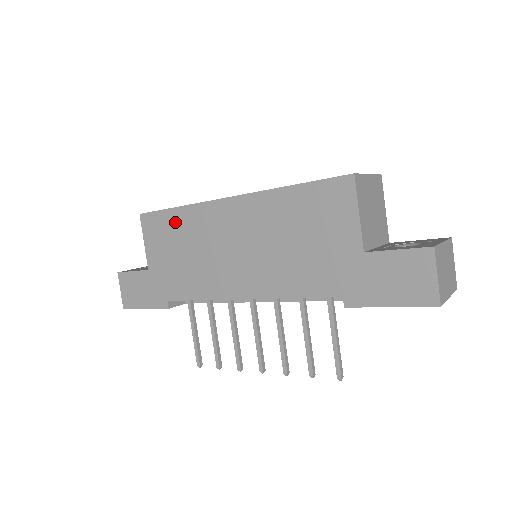
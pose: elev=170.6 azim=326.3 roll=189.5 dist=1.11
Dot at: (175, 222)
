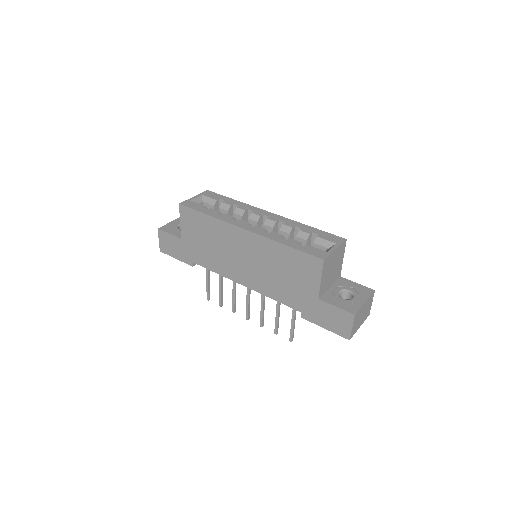
Dot at: (205, 223)
